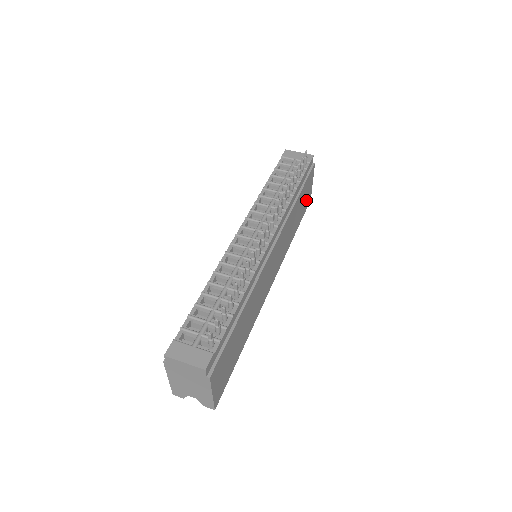
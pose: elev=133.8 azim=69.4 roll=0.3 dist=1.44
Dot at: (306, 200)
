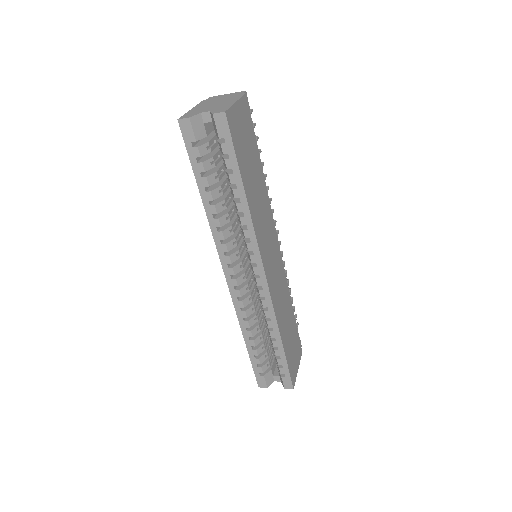
Dot at: (292, 360)
